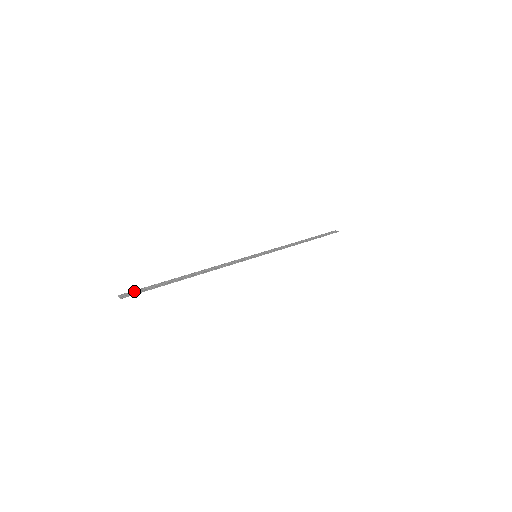
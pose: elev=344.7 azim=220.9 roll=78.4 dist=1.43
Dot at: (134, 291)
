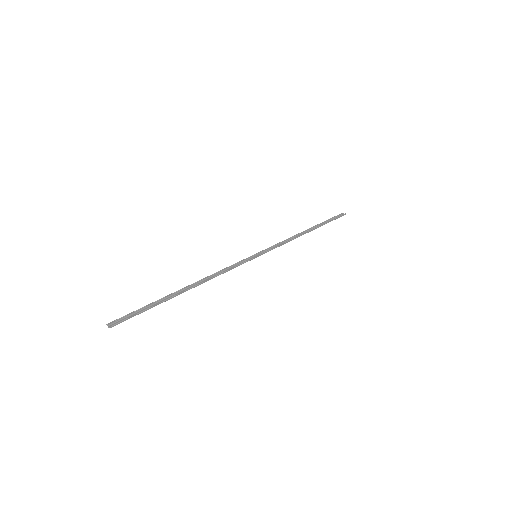
Dot at: (124, 317)
